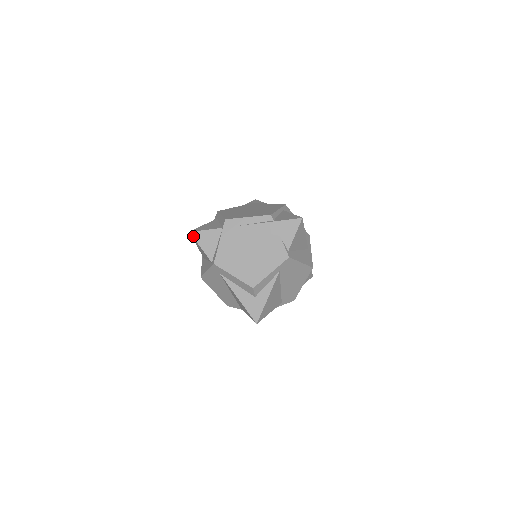
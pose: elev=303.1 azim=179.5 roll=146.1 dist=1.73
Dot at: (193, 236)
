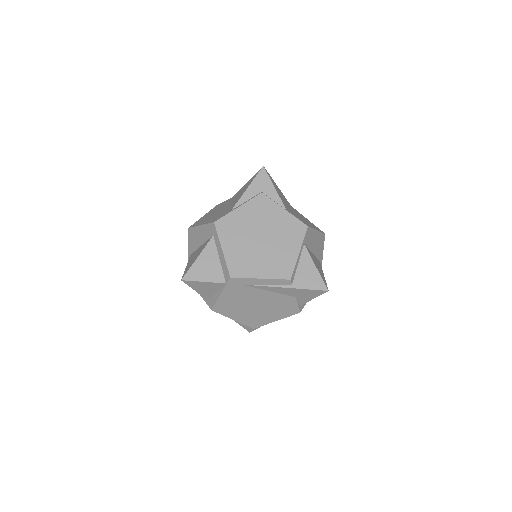
Dot at: (186, 283)
